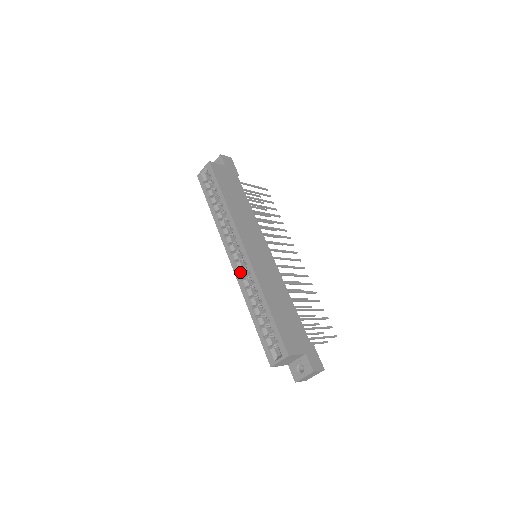
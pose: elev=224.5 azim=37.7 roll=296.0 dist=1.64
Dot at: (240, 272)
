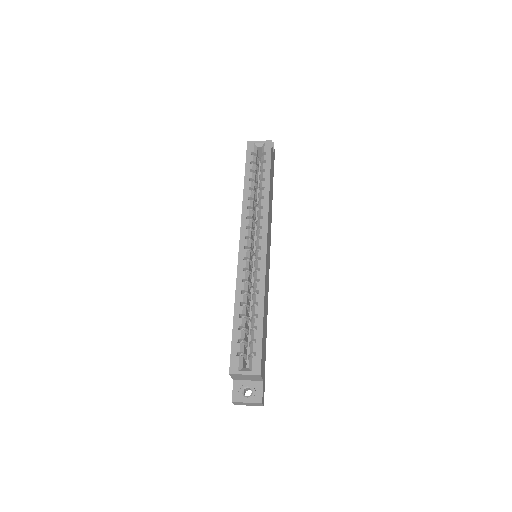
Dot at: (246, 261)
